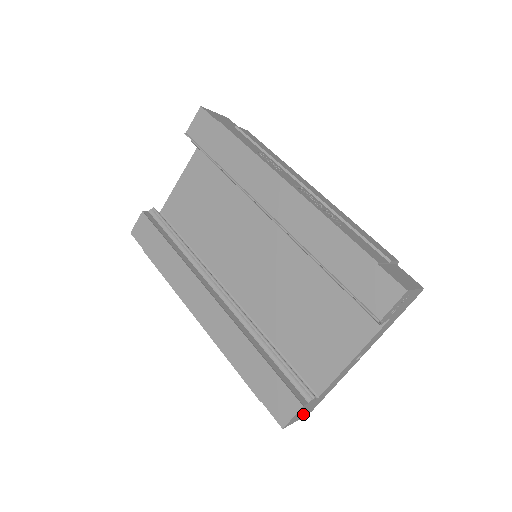
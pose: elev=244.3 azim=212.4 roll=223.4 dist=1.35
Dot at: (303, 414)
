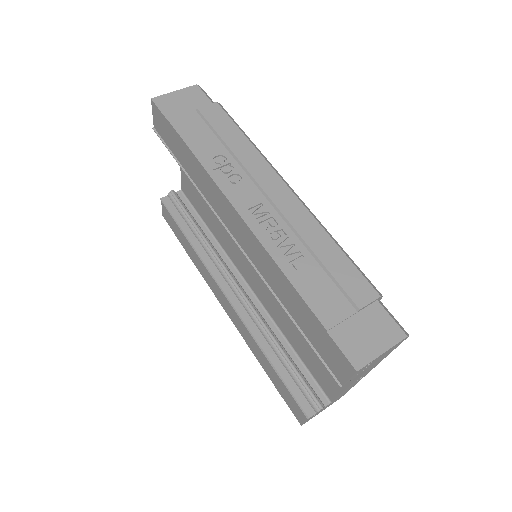
Dot at: (325, 408)
